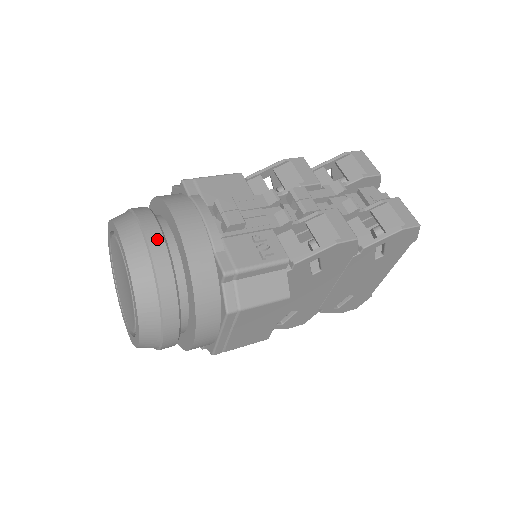
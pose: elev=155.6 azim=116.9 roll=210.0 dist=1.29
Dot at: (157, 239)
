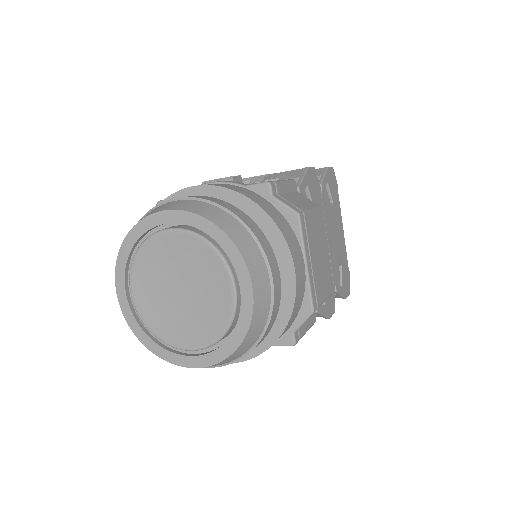
Dot at: (191, 196)
